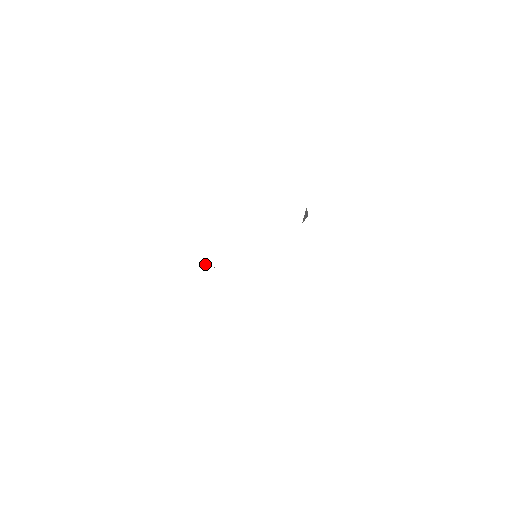
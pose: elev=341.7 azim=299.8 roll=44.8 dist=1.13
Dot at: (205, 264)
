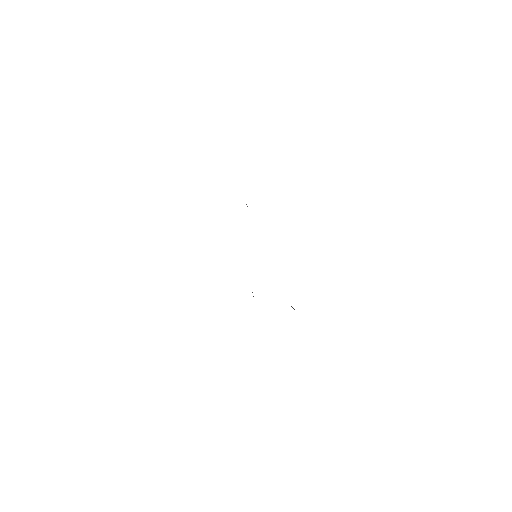
Dot at: occluded
